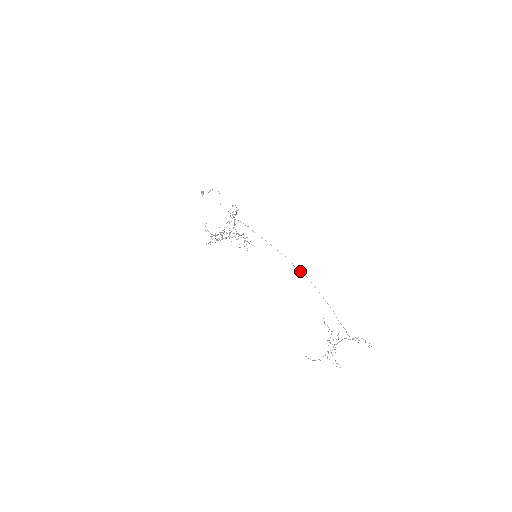
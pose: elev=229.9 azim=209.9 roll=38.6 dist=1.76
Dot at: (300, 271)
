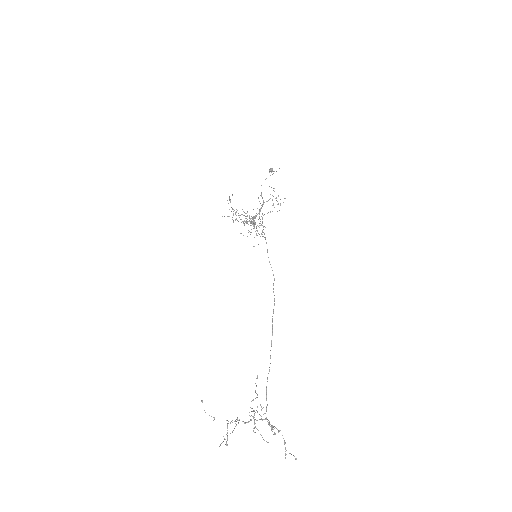
Dot at: (274, 295)
